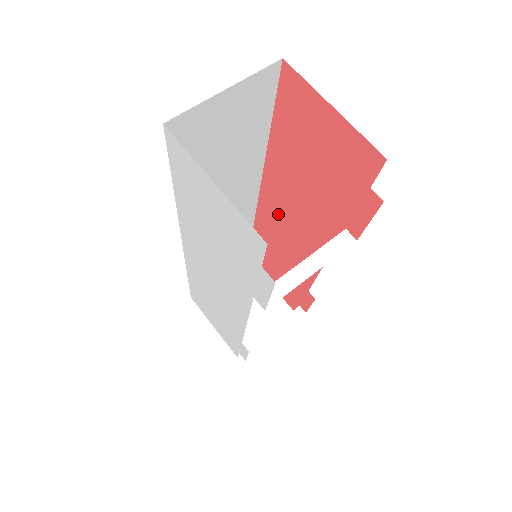
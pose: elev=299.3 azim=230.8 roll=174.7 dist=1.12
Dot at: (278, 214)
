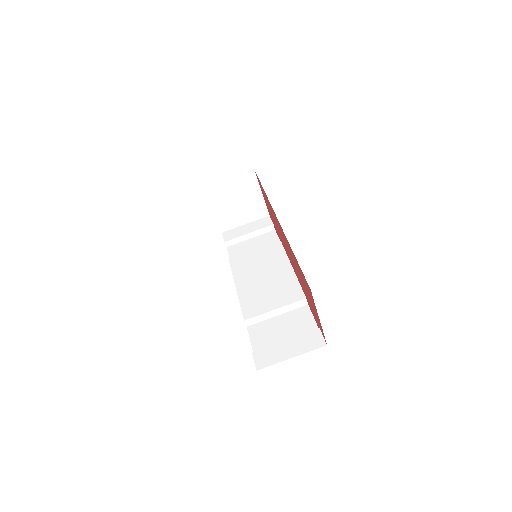
Dot at: (281, 232)
